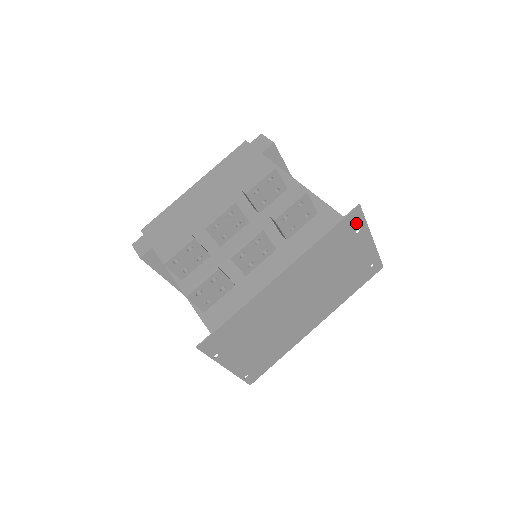
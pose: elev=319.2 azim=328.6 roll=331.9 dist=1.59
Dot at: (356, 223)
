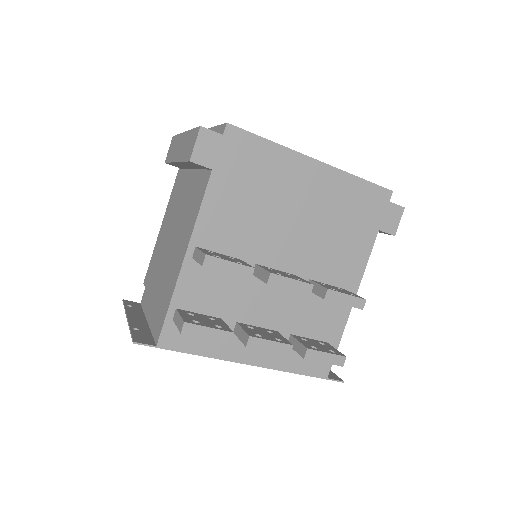
Dot at: occluded
